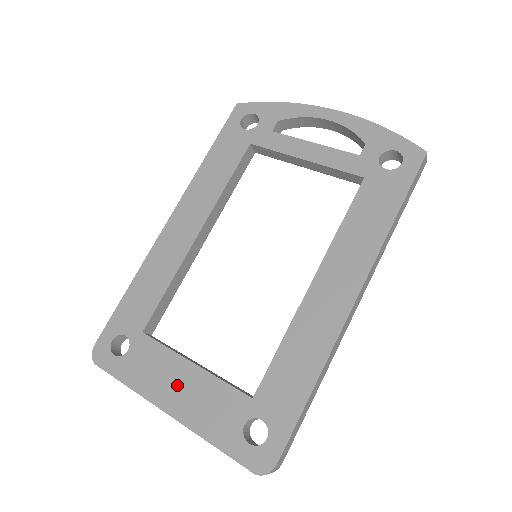
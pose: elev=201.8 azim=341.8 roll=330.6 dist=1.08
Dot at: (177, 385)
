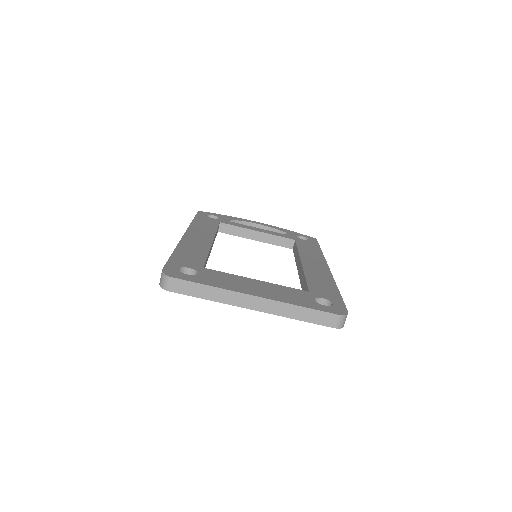
Dot at: (253, 286)
